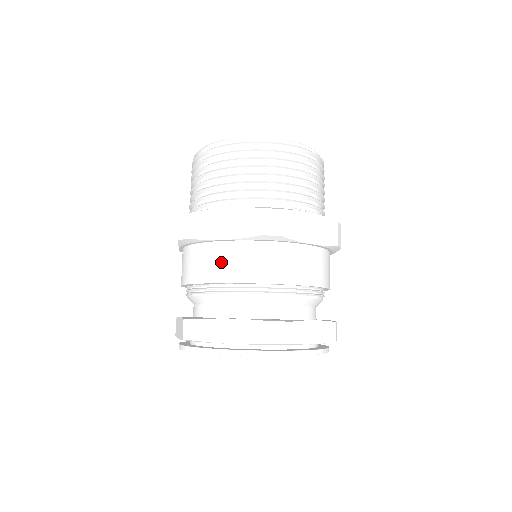
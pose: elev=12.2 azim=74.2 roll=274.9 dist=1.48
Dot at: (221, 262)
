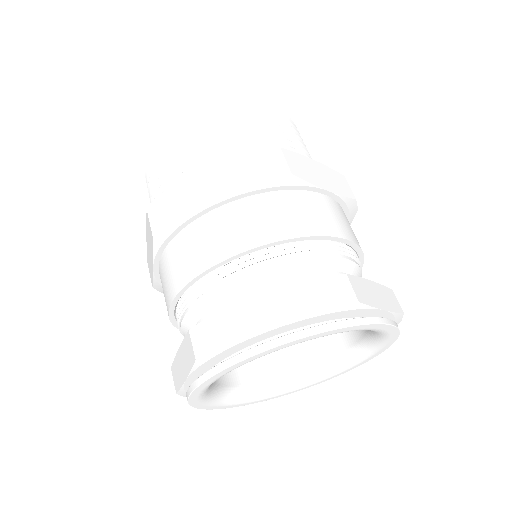
Dot at: (222, 233)
